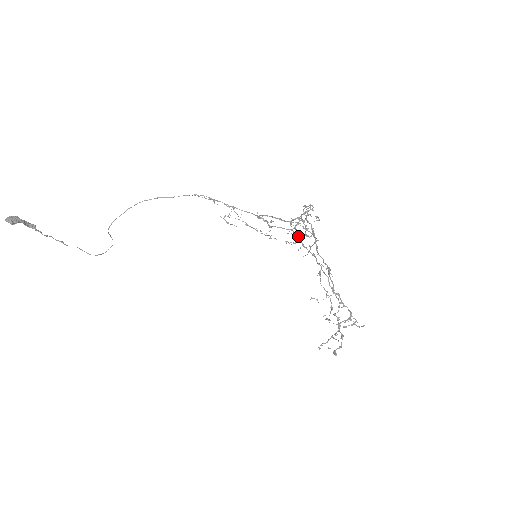
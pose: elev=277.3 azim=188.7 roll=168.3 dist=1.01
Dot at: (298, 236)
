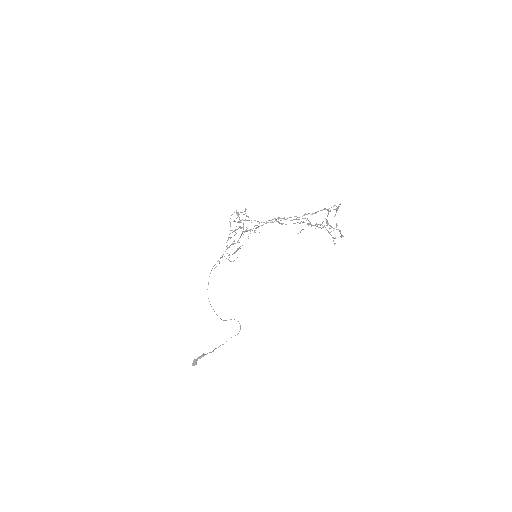
Dot at: (247, 230)
